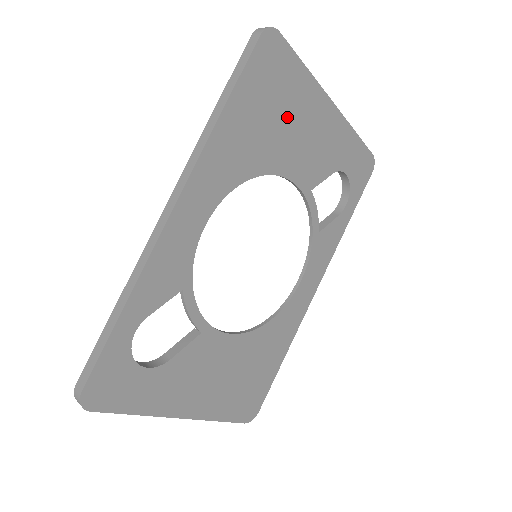
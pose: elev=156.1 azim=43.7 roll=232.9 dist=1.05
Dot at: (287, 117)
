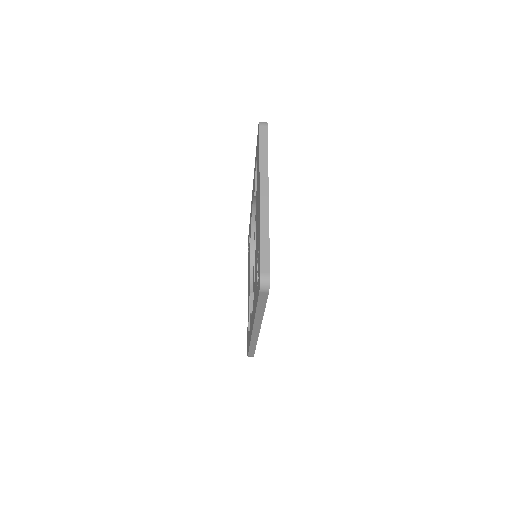
Dot at: occluded
